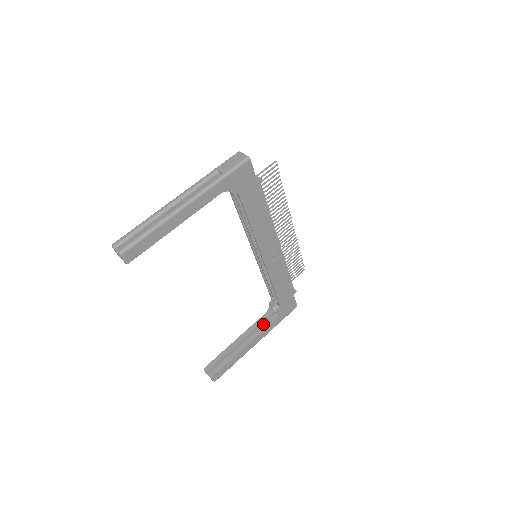
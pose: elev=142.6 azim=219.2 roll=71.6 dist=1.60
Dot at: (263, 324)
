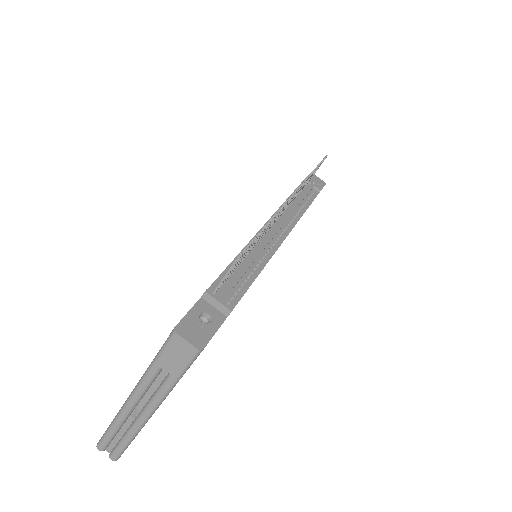
Dot at: occluded
